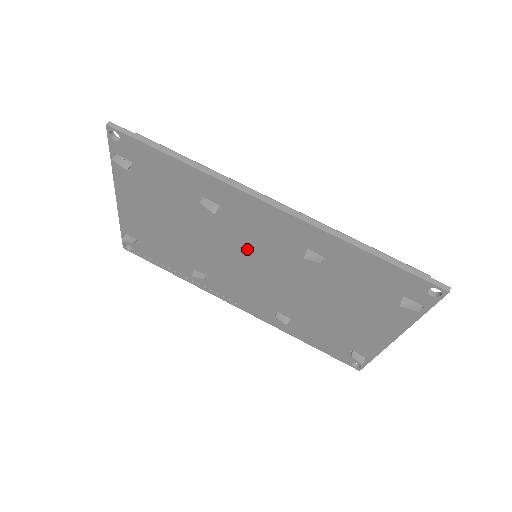
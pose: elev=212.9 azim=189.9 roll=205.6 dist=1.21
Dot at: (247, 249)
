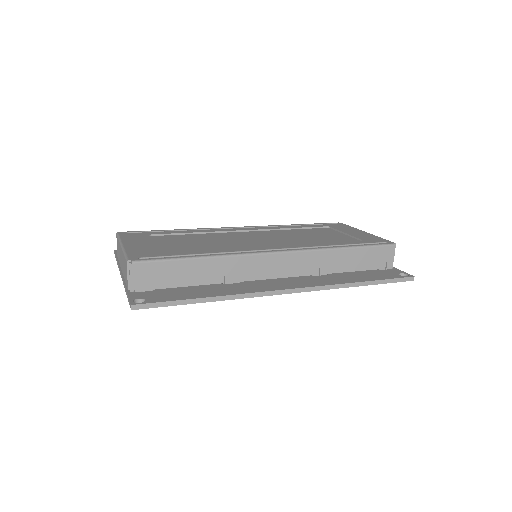
Dot at: occluded
